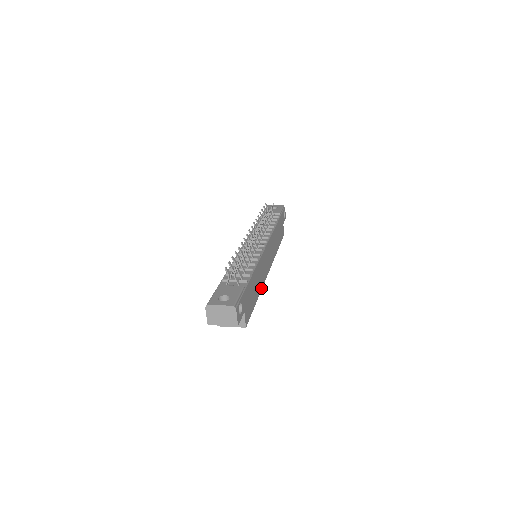
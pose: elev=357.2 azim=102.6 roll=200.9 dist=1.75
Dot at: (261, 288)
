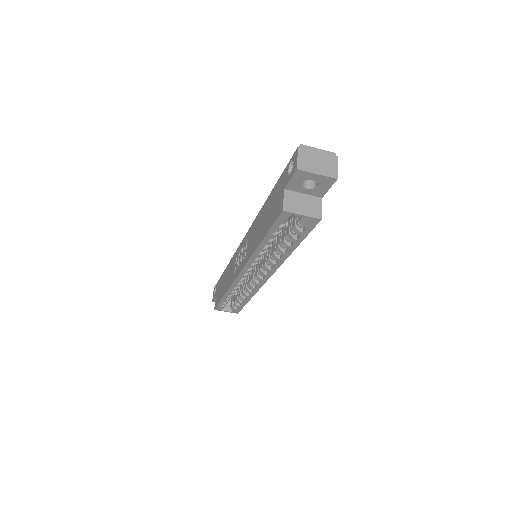
Dot at: (284, 259)
